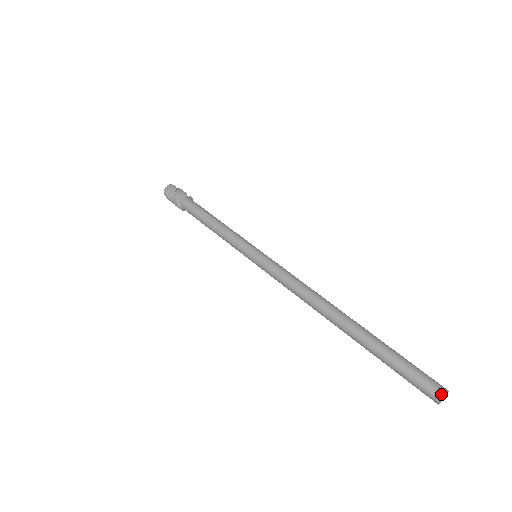
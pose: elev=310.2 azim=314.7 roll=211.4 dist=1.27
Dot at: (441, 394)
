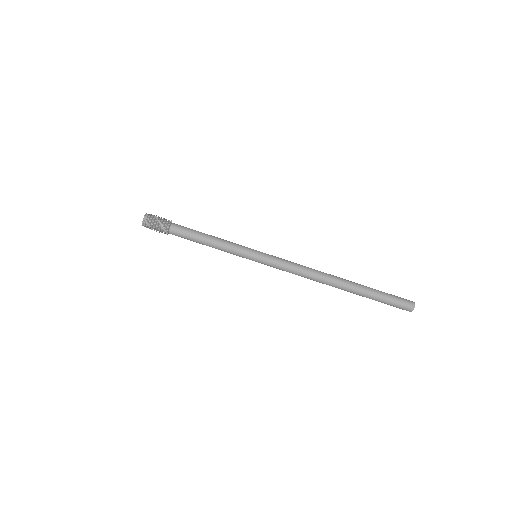
Dot at: (413, 306)
